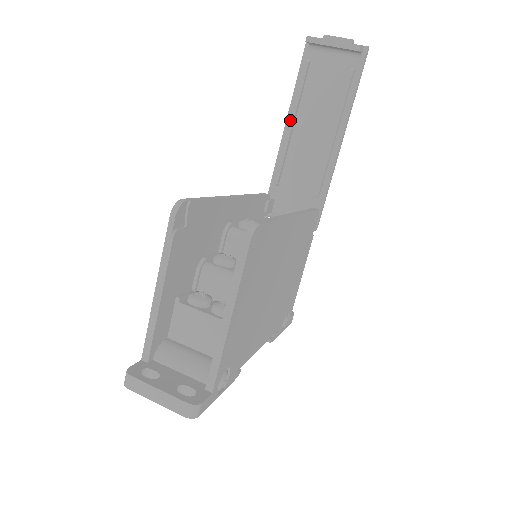
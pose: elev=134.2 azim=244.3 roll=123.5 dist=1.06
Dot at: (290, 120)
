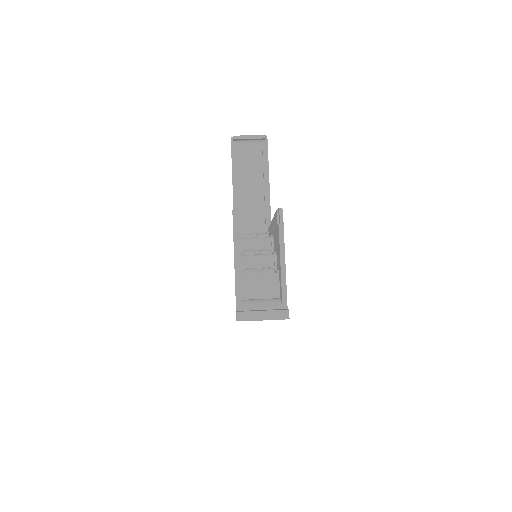
Dot at: (235, 185)
